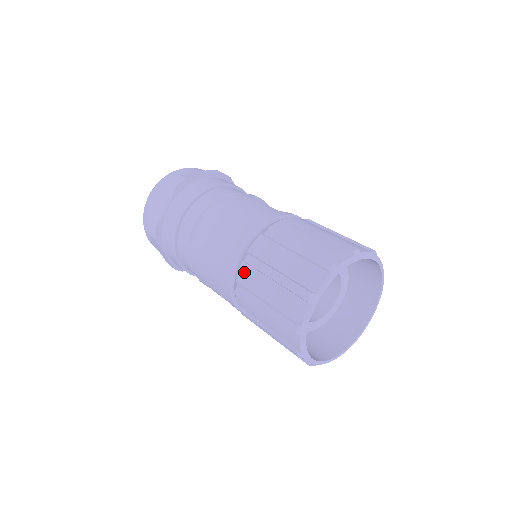
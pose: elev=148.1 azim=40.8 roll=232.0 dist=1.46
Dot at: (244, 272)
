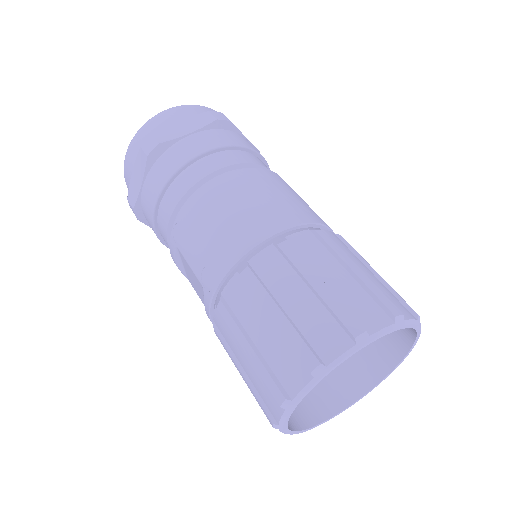
Dot at: (268, 257)
